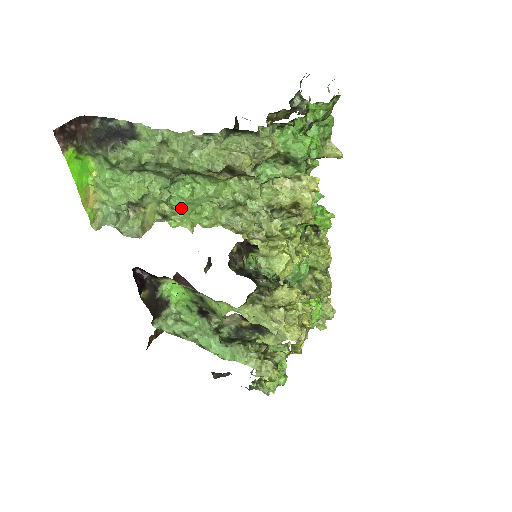
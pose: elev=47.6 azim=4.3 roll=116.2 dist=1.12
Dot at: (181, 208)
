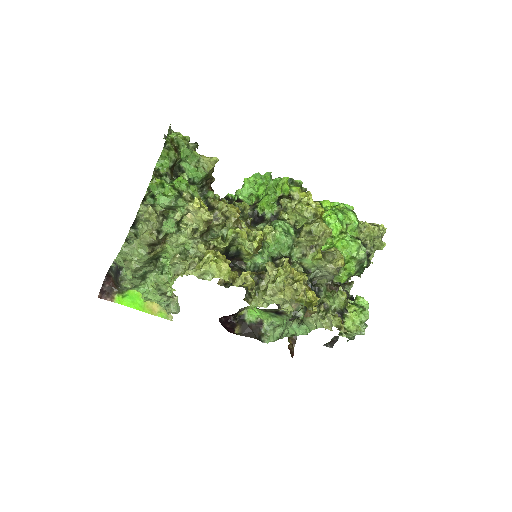
Dot at: occluded
